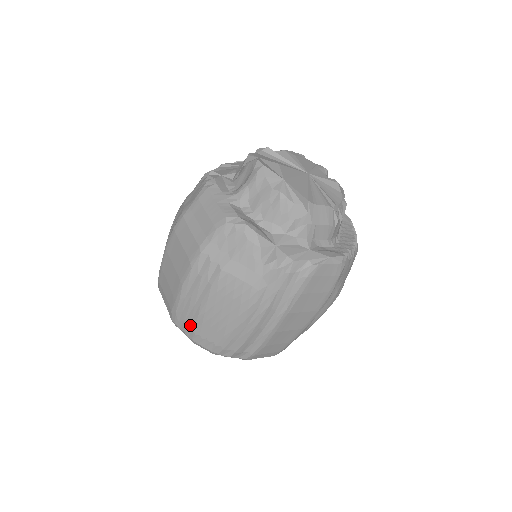
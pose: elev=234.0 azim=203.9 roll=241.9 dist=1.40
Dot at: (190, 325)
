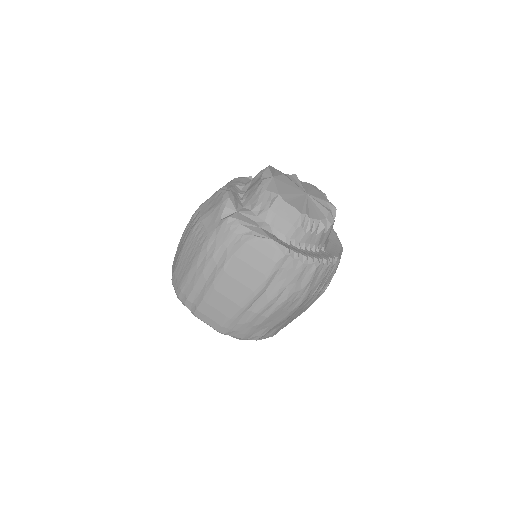
Dot at: (175, 265)
